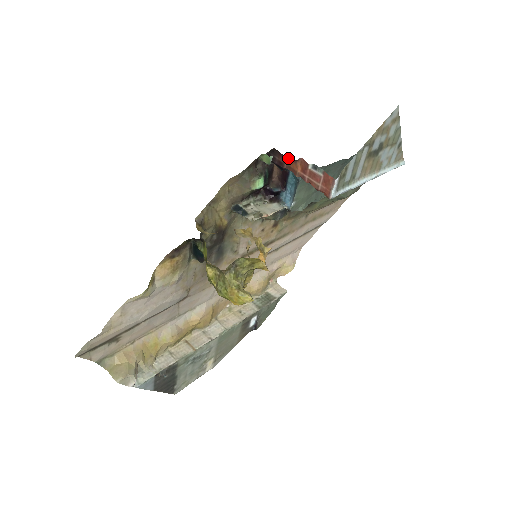
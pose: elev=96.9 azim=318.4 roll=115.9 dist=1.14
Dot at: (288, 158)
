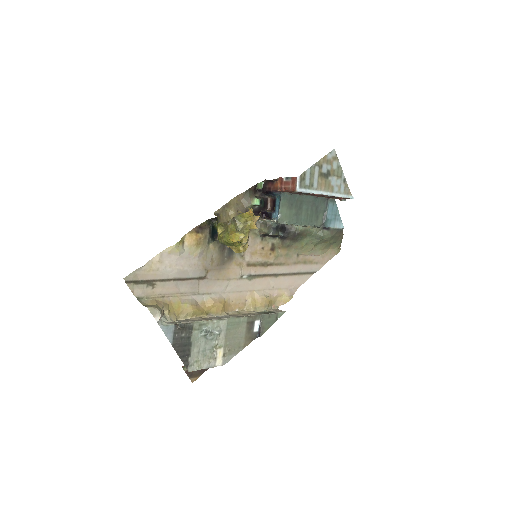
Dot at: (273, 182)
